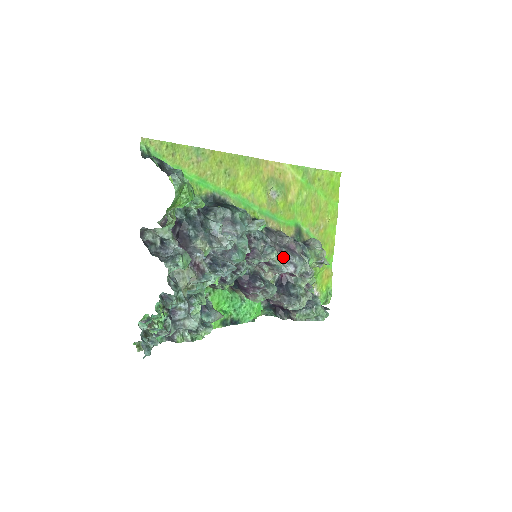
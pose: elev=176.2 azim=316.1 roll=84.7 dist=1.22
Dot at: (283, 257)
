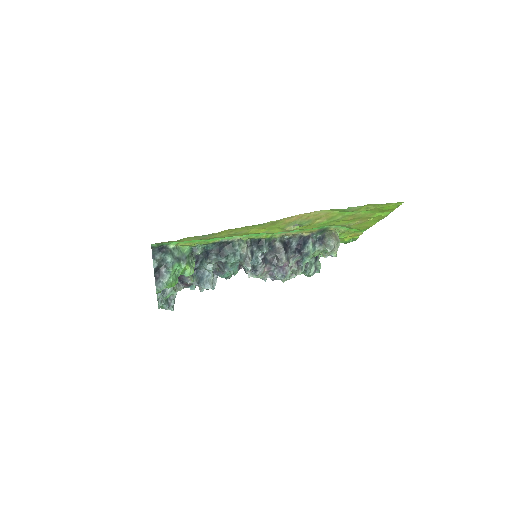
Dot at: (270, 271)
